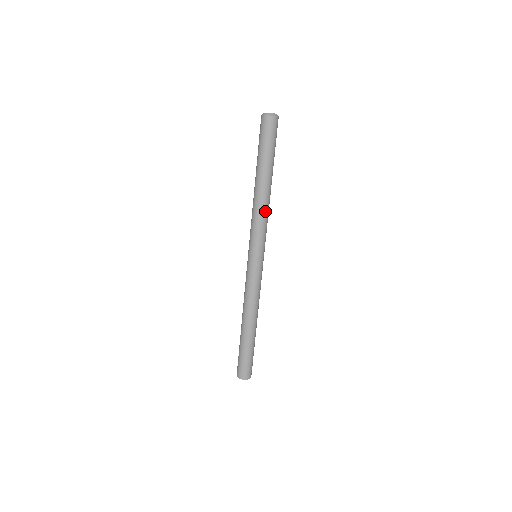
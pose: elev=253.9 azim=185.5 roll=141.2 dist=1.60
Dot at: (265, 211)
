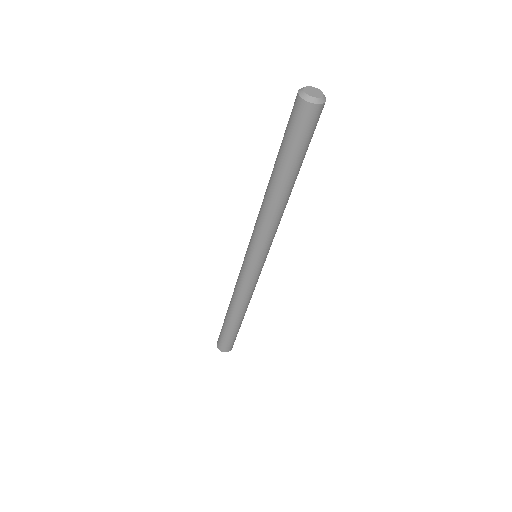
Dot at: (273, 219)
